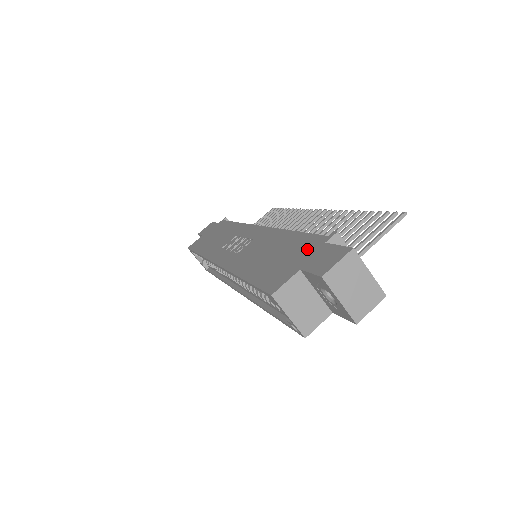
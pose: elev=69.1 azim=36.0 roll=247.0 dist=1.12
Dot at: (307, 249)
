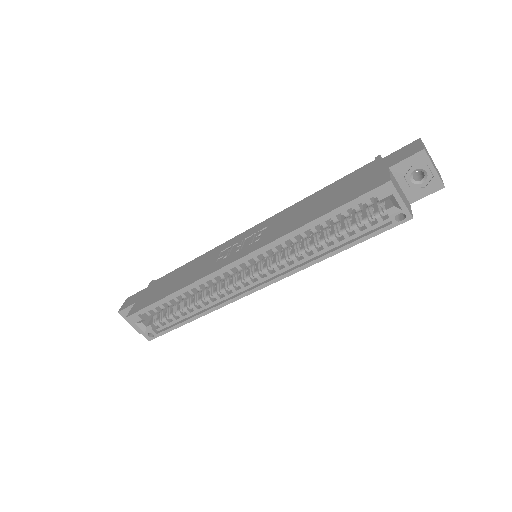
Dot at: (368, 170)
